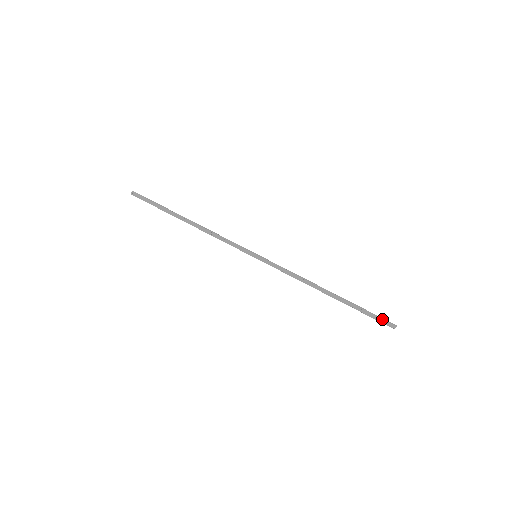
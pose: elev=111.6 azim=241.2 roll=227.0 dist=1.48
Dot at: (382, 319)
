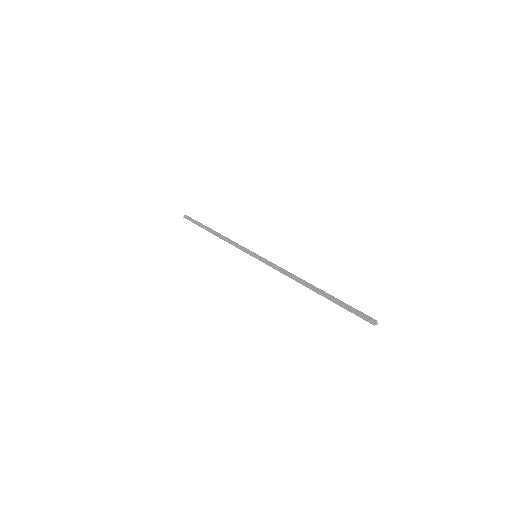
Dot at: (360, 313)
